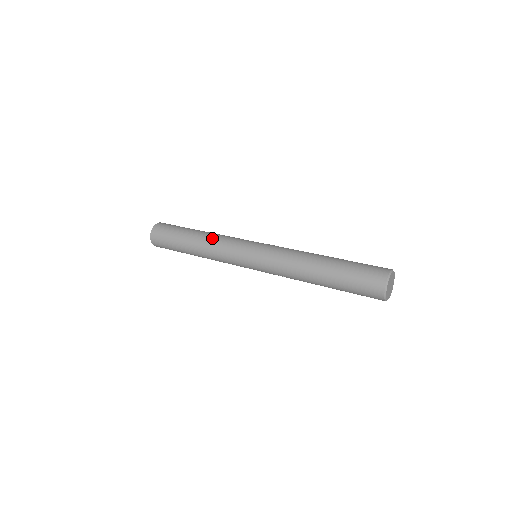
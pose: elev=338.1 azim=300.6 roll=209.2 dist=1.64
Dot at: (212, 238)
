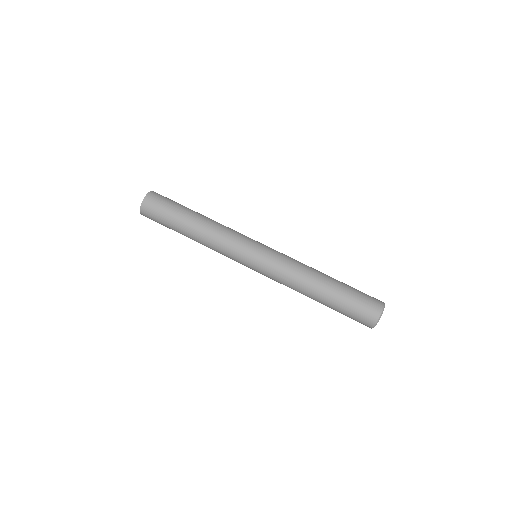
Dot at: (208, 240)
